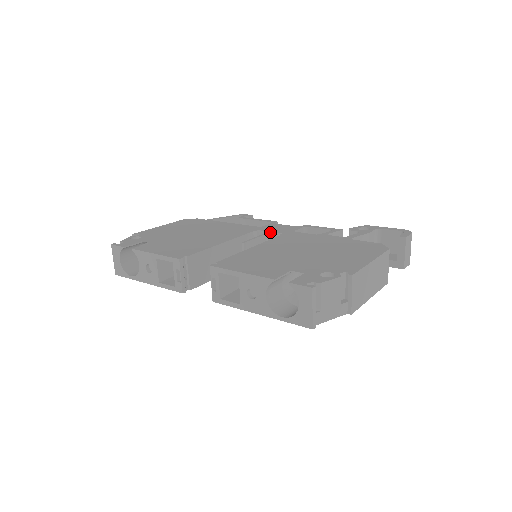
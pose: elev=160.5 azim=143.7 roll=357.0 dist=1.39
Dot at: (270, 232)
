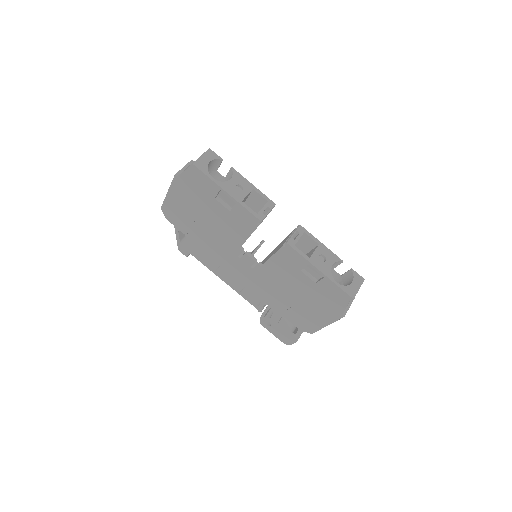
Dot at: occluded
